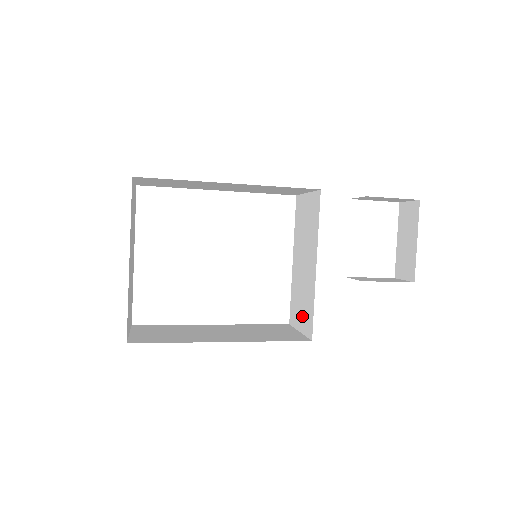
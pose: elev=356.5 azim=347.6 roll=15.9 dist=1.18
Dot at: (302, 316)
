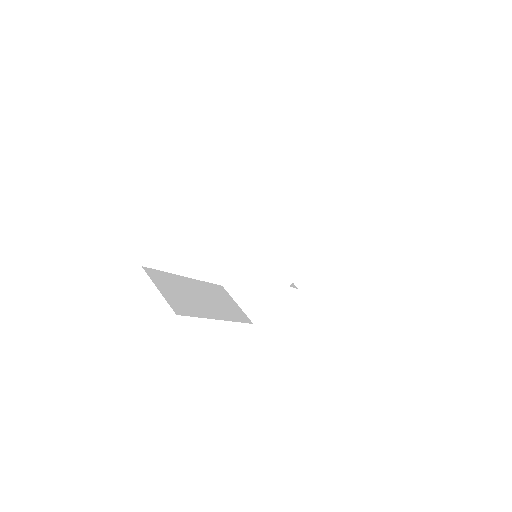
Dot at: (248, 298)
